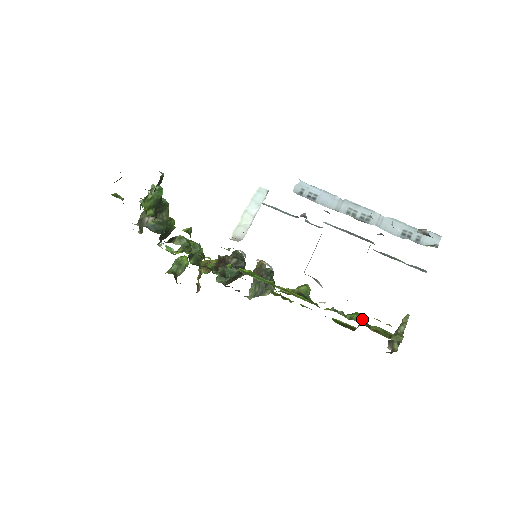
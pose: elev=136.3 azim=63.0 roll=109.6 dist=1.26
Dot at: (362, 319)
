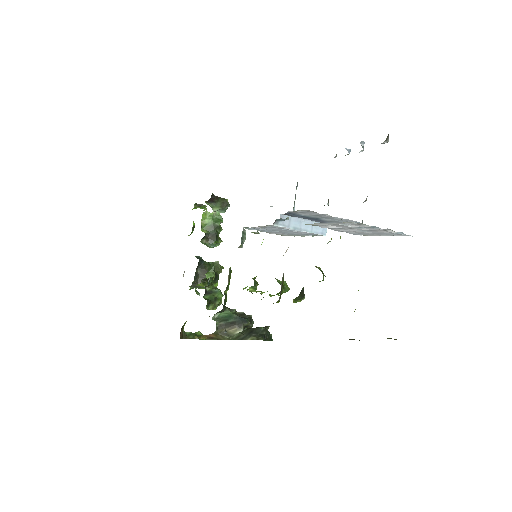
Dot at: (320, 270)
